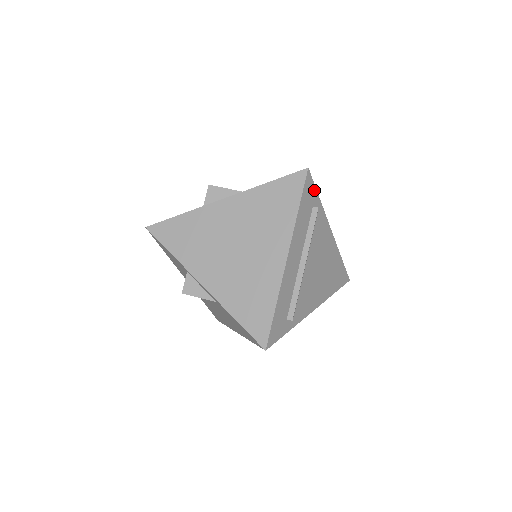
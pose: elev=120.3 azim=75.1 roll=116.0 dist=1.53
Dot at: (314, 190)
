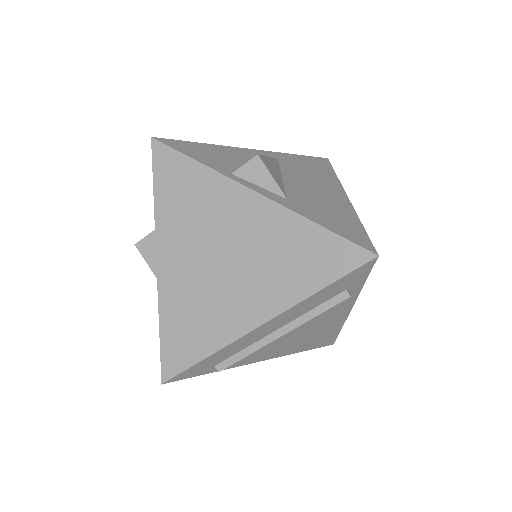
Dot at: (364, 276)
